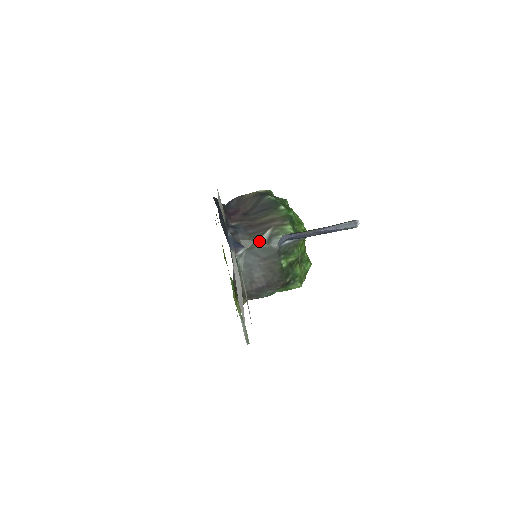
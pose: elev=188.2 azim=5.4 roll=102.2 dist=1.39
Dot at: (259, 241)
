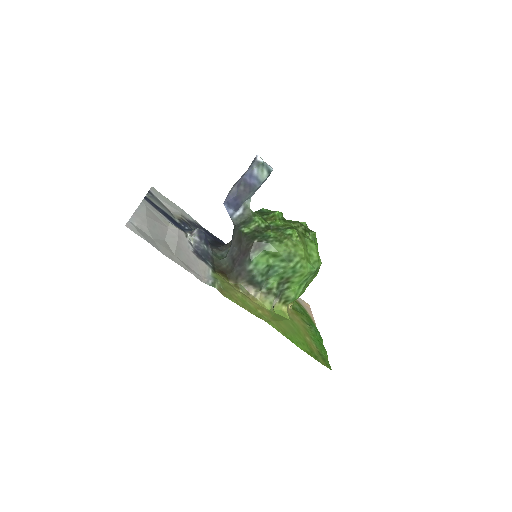
Dot at: occluded
